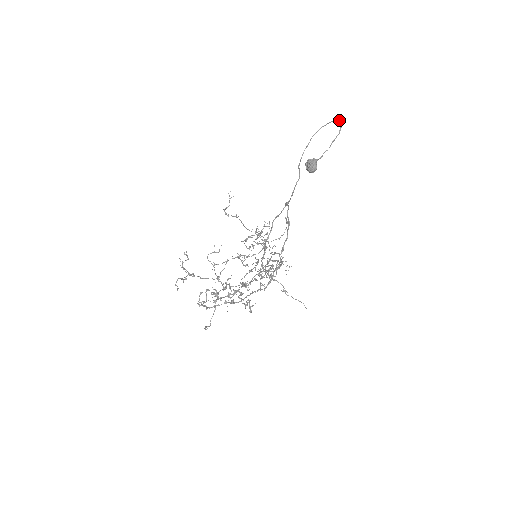
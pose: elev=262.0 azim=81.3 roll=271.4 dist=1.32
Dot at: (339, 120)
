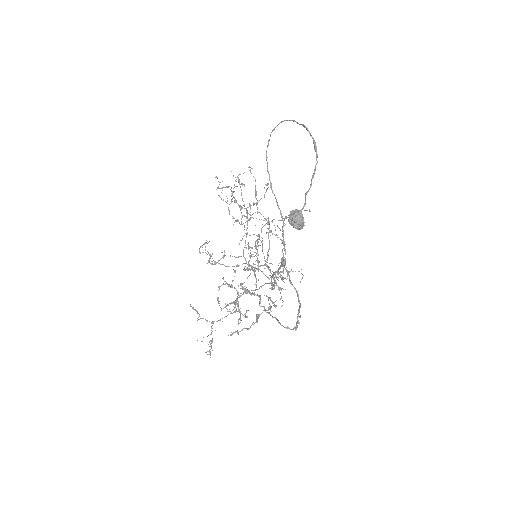
Dot at: occluded
